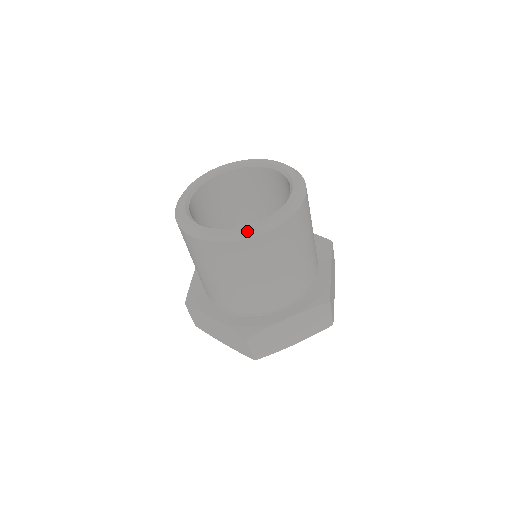
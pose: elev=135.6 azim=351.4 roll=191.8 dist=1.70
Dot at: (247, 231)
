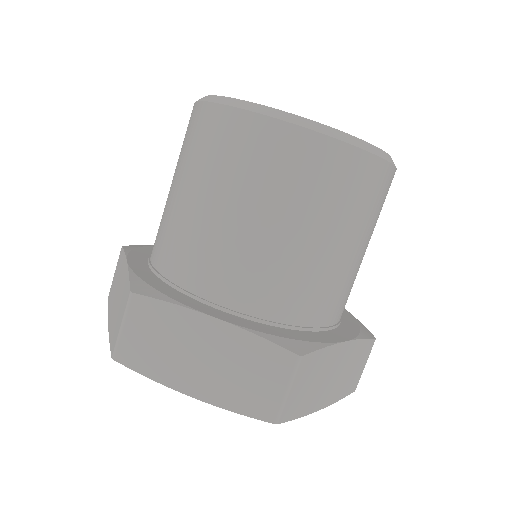
Dot at: (372, 145)
